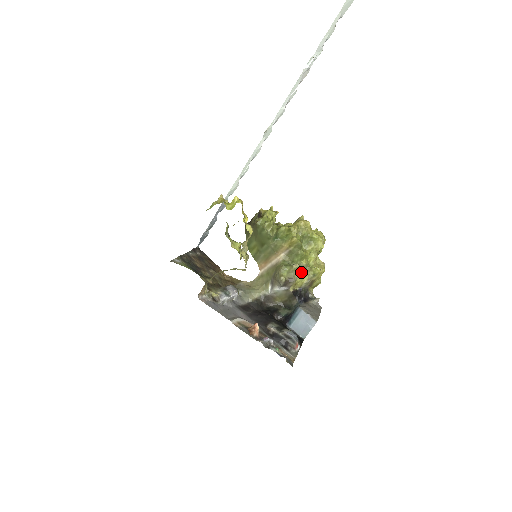
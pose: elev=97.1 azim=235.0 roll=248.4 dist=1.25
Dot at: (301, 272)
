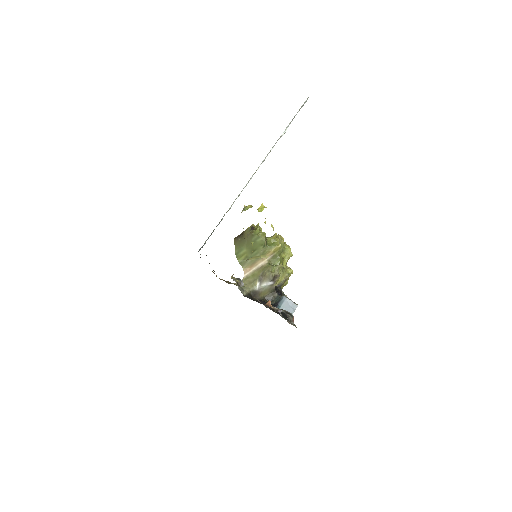
Dot at: (281, 271)
